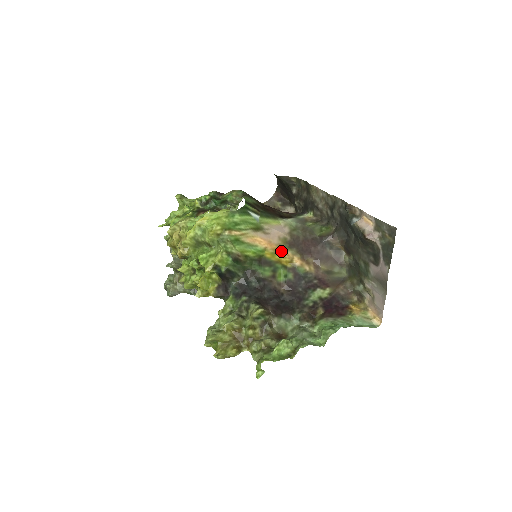
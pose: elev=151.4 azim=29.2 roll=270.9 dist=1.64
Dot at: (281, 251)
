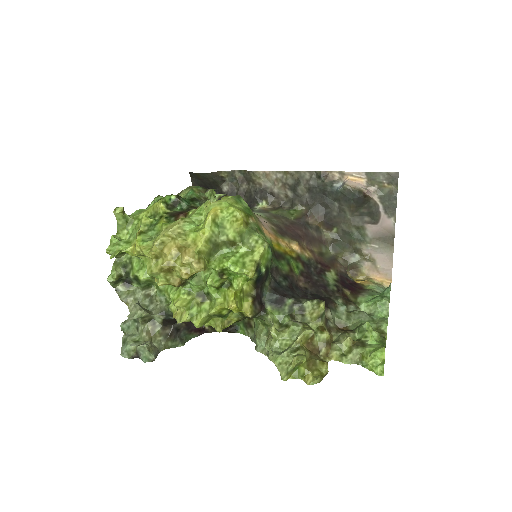
Dot at: (280, 241)
